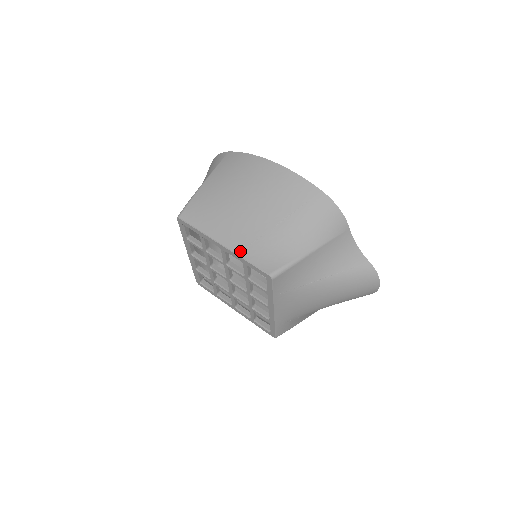
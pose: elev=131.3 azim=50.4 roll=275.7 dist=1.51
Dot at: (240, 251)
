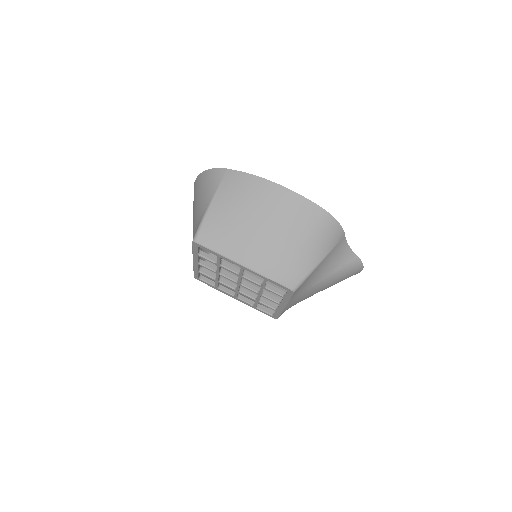
Dot at: (262, 271)
